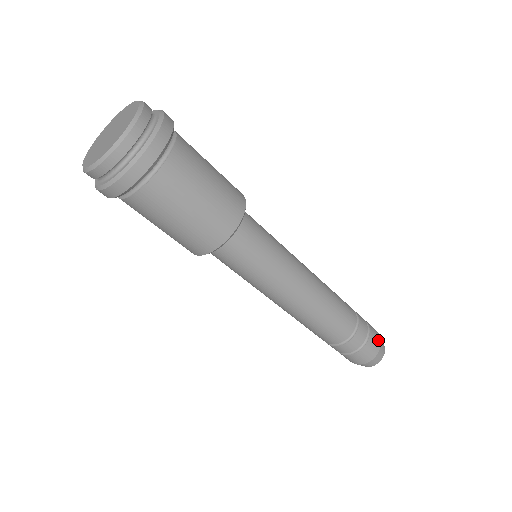
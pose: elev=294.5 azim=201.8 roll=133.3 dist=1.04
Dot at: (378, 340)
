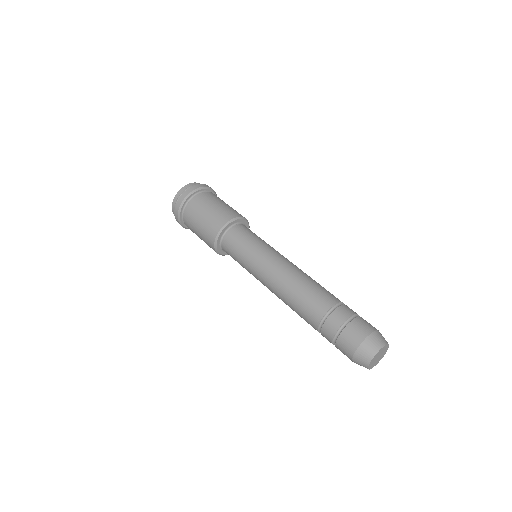
Dot at: (369, 328)
